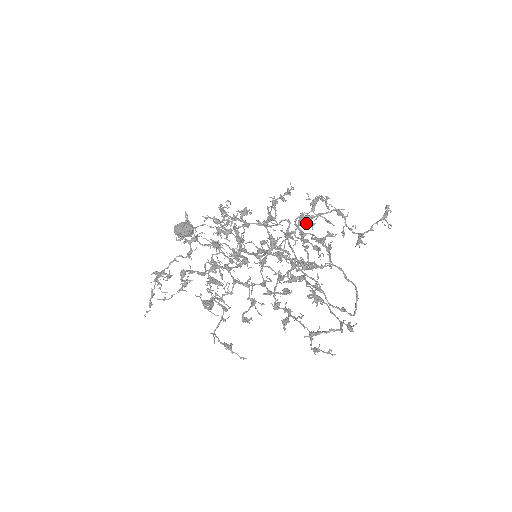
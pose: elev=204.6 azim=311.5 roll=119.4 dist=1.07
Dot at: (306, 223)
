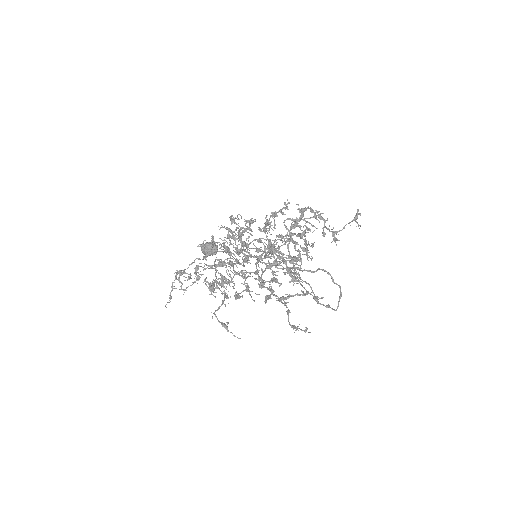
Dot at: (294, 225)
